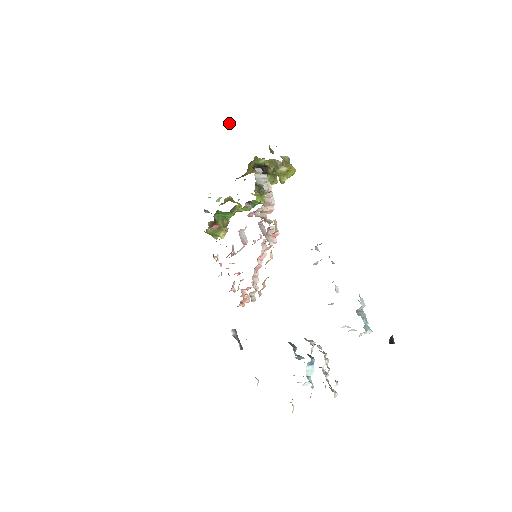
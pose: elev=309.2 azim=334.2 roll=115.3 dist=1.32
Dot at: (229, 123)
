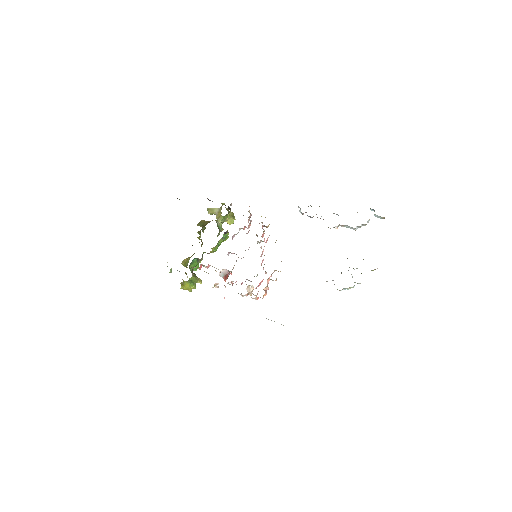
Dot at: (177, 198)
